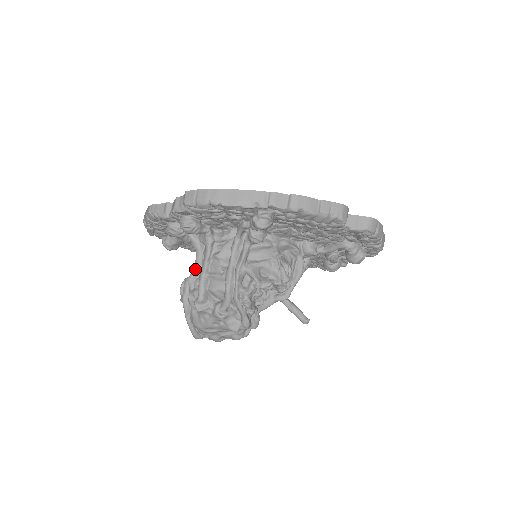
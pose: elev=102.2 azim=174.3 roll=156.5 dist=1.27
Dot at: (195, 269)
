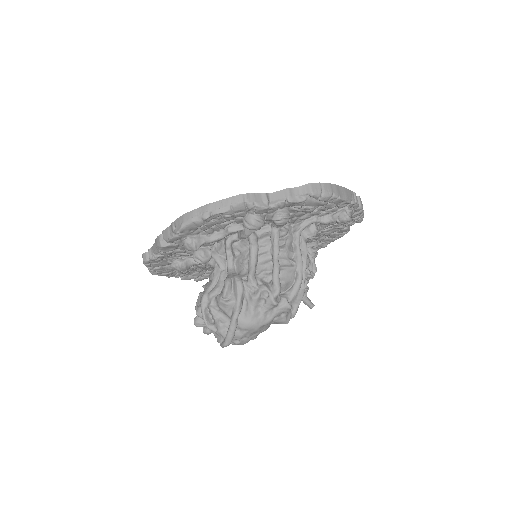
Dot at: (255, 265)
